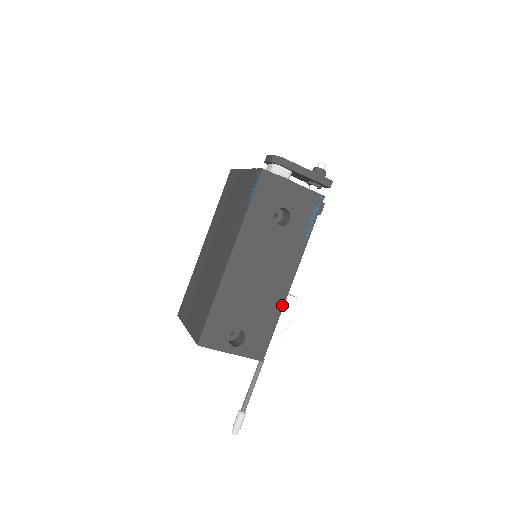
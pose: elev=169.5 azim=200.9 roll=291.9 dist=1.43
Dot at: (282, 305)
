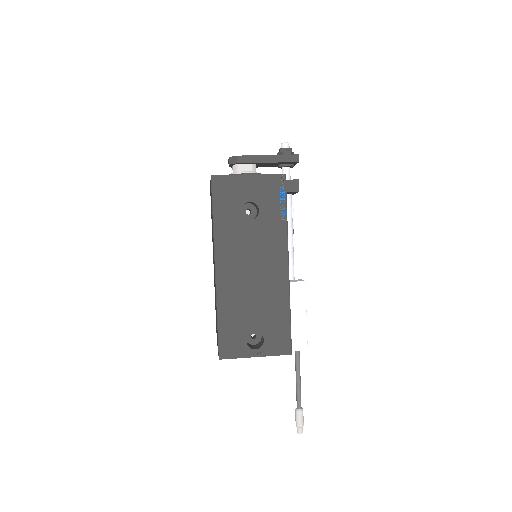
Dot at: (288, 294)
